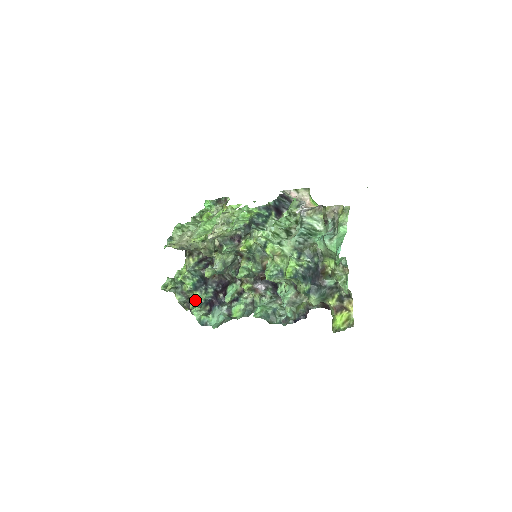
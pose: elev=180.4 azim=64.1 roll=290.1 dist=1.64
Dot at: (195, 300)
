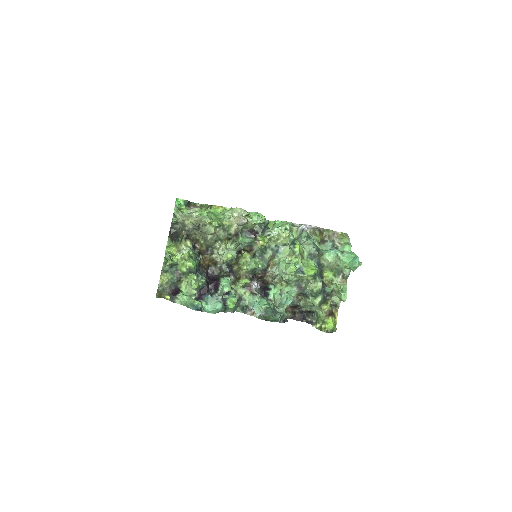
Dot at: (198, 281)
